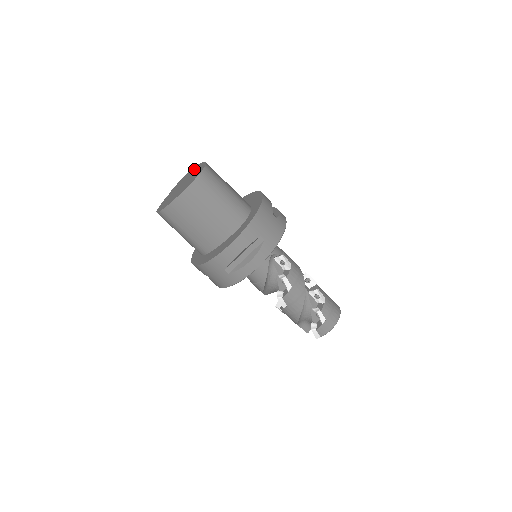
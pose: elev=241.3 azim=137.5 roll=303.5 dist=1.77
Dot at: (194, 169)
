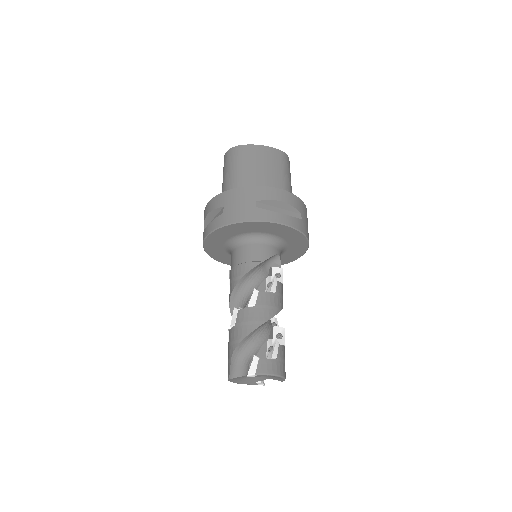
Dot at: occluded
